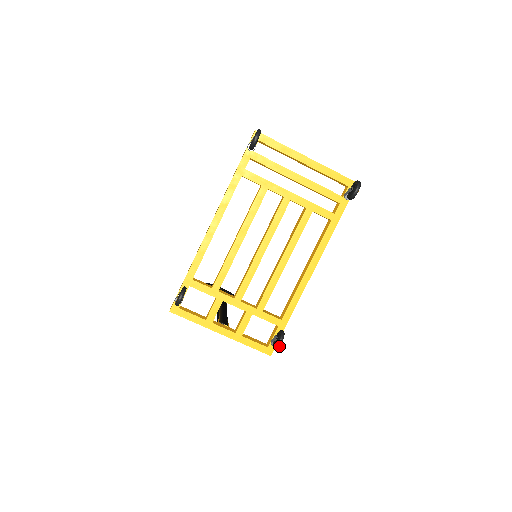
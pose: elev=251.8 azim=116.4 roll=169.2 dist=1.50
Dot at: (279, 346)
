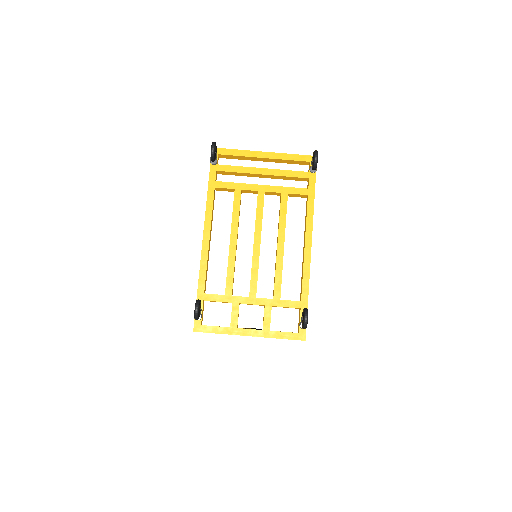
Dot at: (306, 322)
